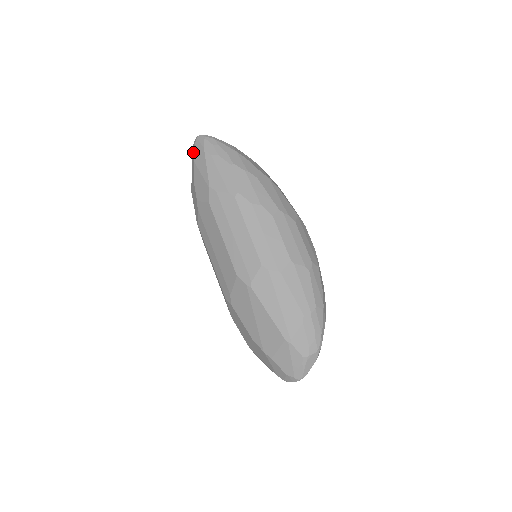
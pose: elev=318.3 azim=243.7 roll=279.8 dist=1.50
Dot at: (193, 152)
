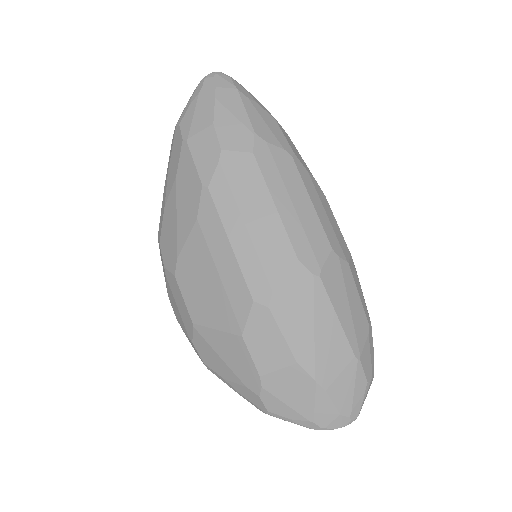
Dot at: (209, 87)
